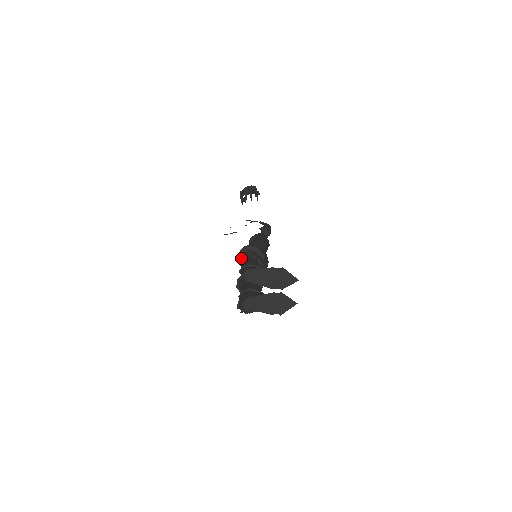
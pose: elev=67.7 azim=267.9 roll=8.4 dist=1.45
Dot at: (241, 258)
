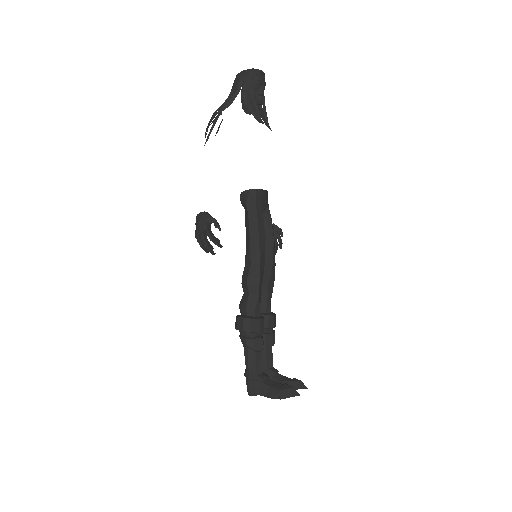
Dot at: occluded
